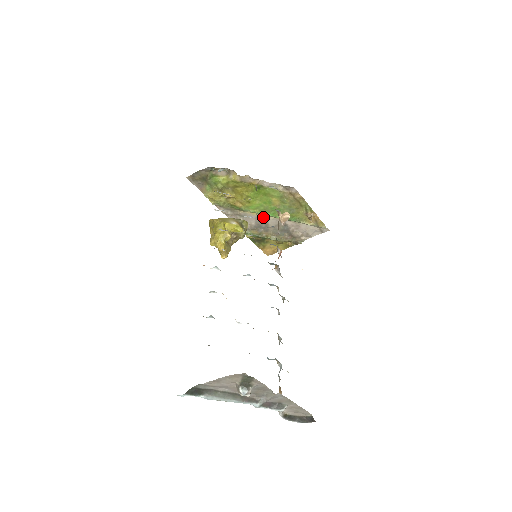
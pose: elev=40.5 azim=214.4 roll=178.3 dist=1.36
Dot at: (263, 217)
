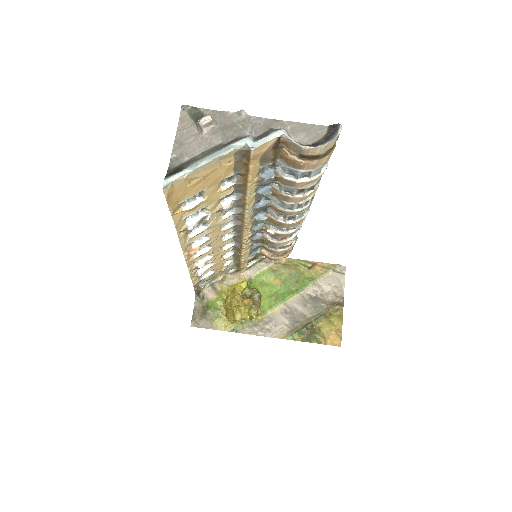
Dot at: (285, 307)
